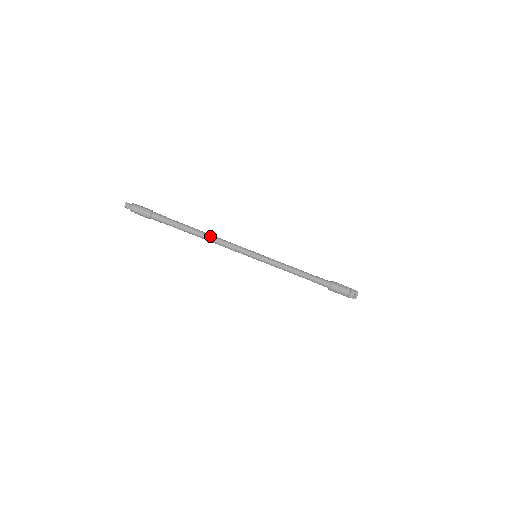
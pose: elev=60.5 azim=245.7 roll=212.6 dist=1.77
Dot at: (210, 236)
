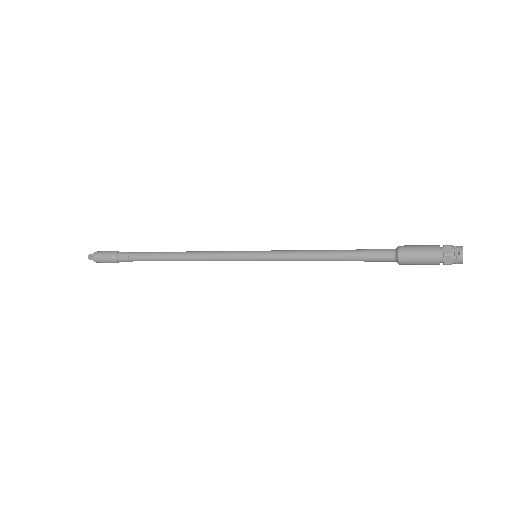
Dot at: (184, 254)
